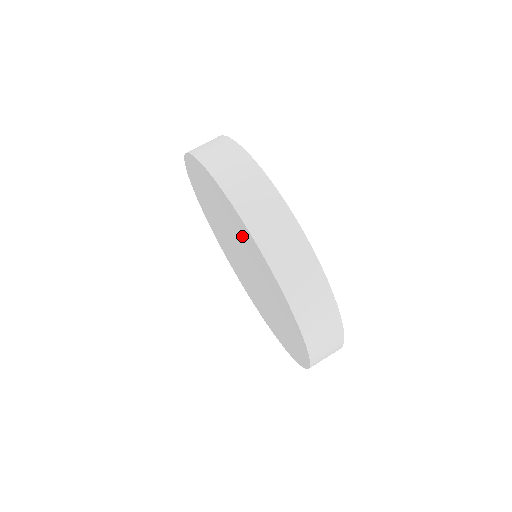
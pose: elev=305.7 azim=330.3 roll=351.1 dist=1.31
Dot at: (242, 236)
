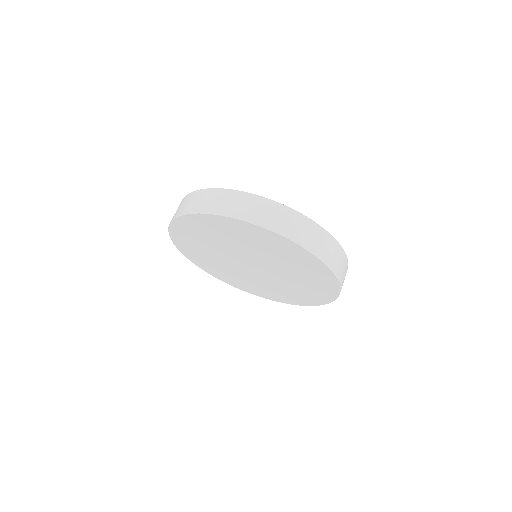
Dot at: (253, 239)
